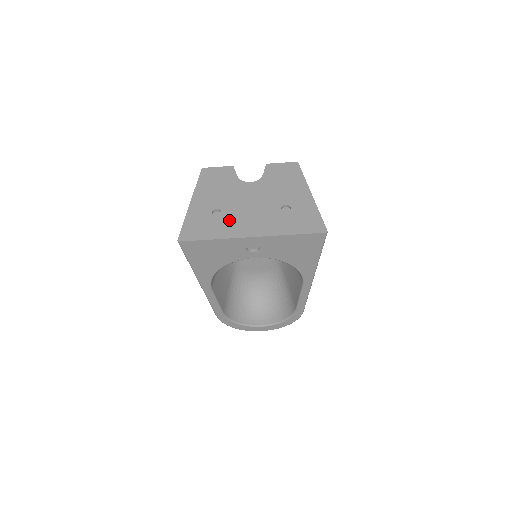
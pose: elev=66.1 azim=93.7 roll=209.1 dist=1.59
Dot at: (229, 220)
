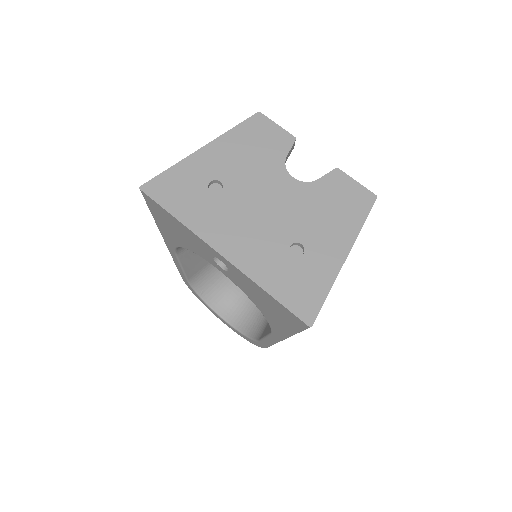
Dot at: (218, 209)
